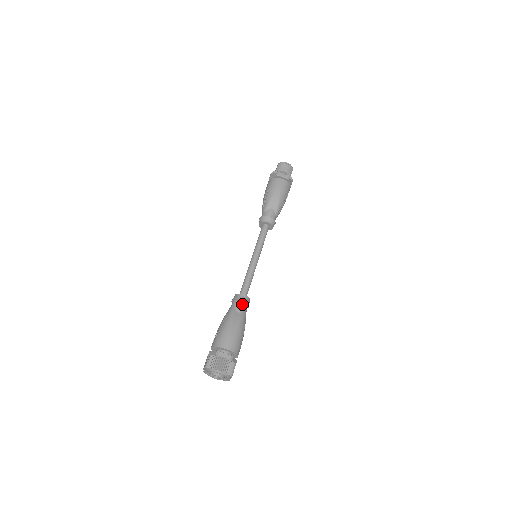
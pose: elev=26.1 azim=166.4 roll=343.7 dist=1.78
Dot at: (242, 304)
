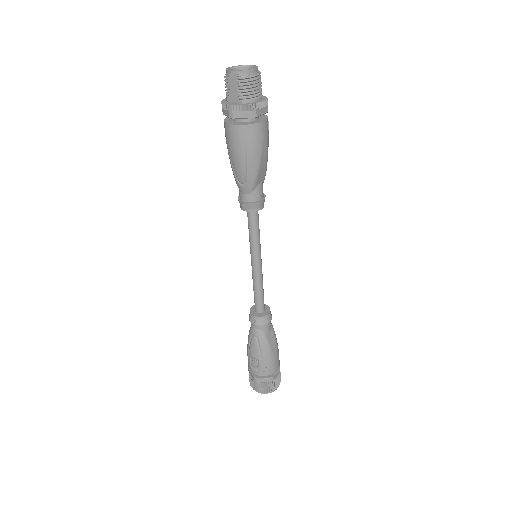
Dot at: (270, 323)
